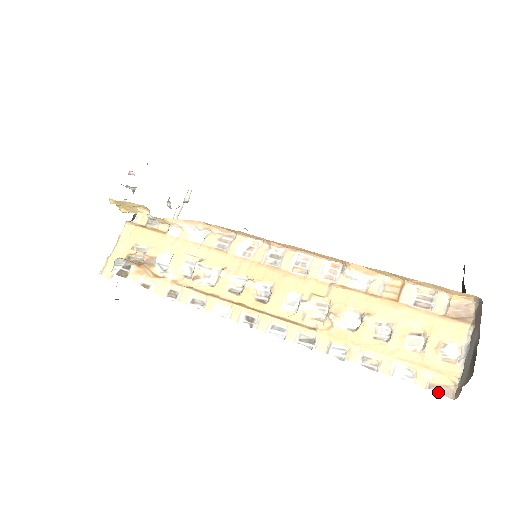
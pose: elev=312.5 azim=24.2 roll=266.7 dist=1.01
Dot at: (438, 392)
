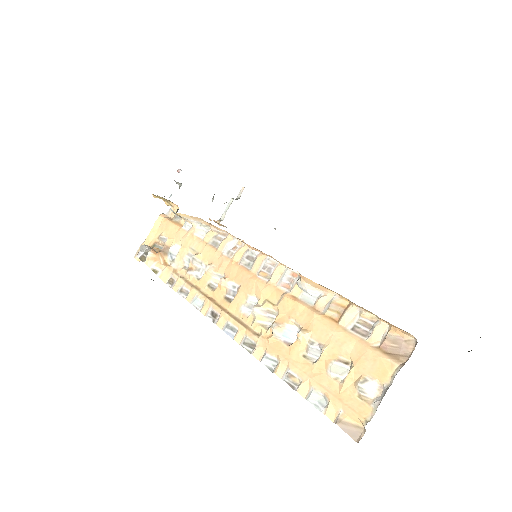
Dot at: (343, 430)
